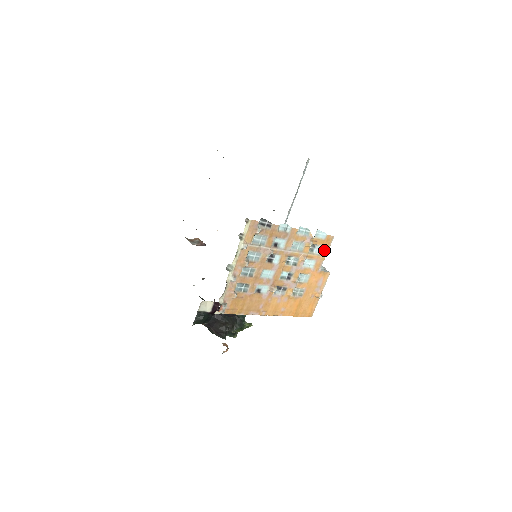
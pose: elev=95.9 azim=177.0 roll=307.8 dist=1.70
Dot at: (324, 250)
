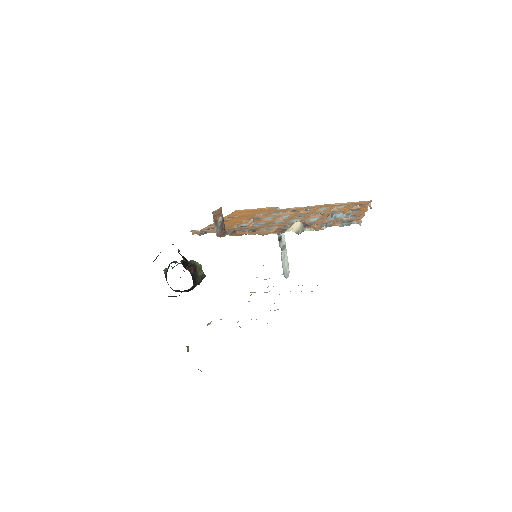
Dot at: occluded
